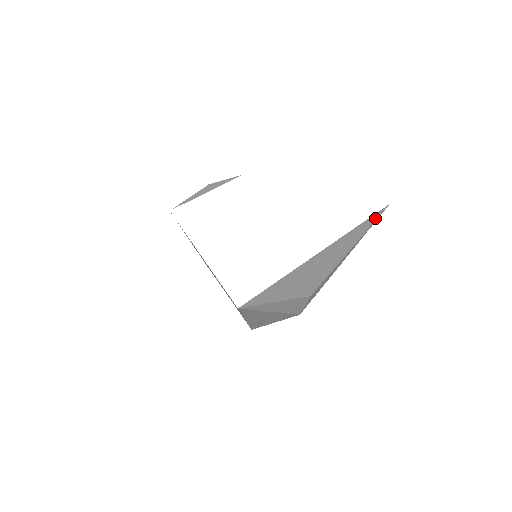
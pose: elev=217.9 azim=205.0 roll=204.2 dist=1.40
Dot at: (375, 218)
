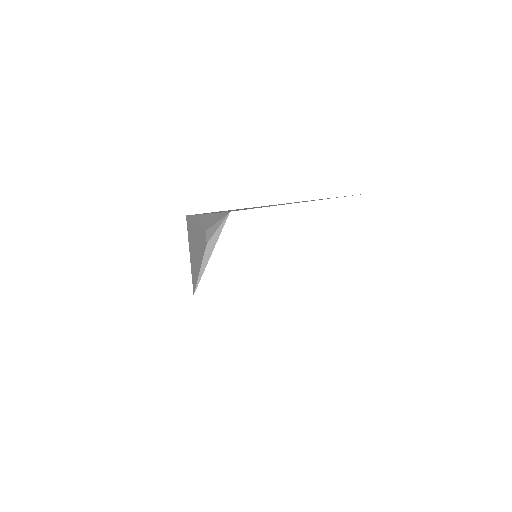
Dot at: occluded
